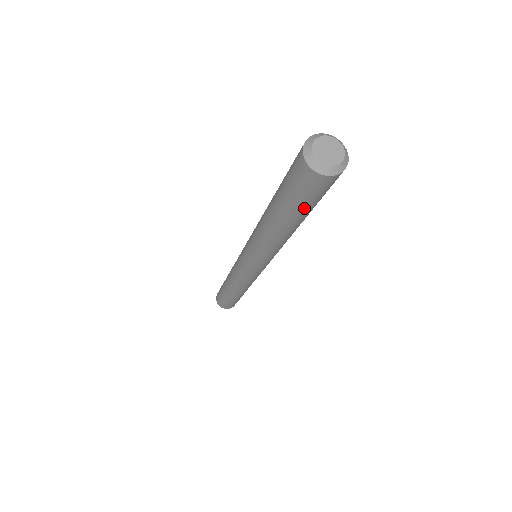
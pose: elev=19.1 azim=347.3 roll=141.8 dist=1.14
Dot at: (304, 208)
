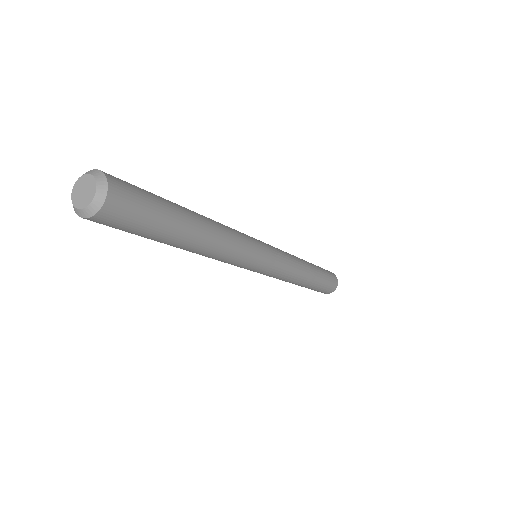
Dot at: occluded
